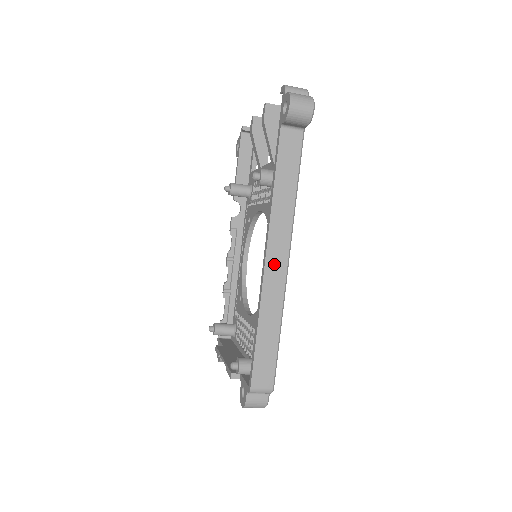
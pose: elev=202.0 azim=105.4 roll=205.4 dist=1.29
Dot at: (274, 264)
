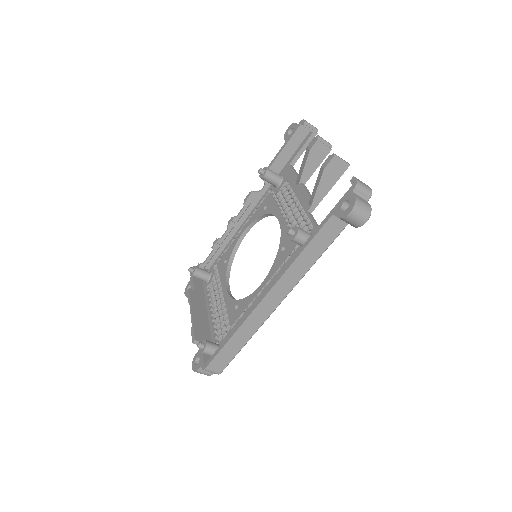
Dot at: (267, 304)
